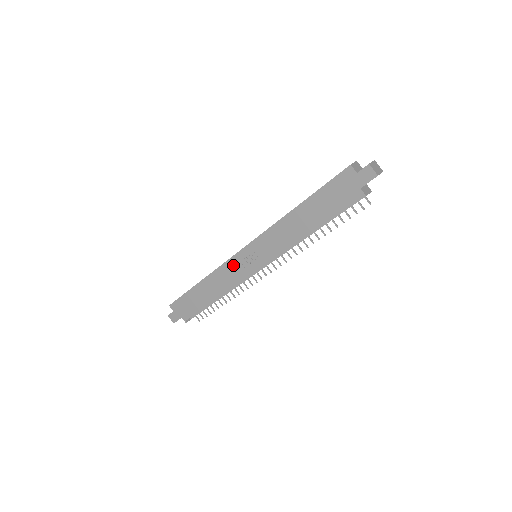
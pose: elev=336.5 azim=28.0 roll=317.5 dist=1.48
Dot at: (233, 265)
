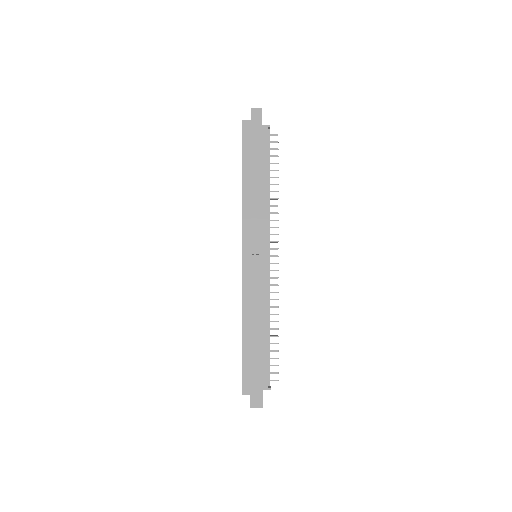
Dot at: (249, 279)
